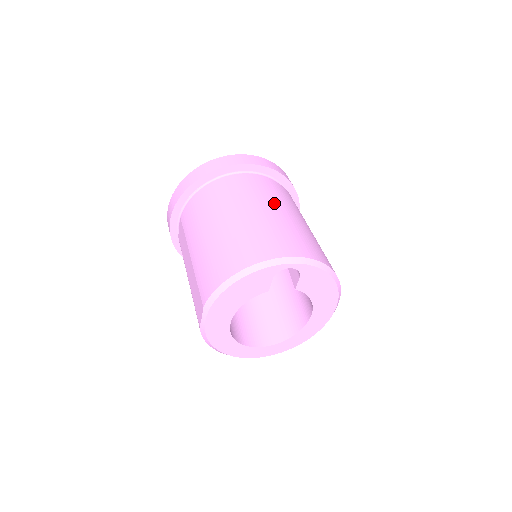
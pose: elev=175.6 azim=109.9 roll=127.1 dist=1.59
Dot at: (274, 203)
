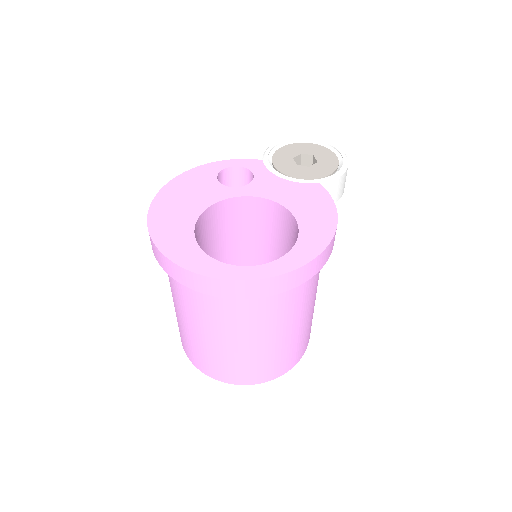
Dot at: (268, 334)
